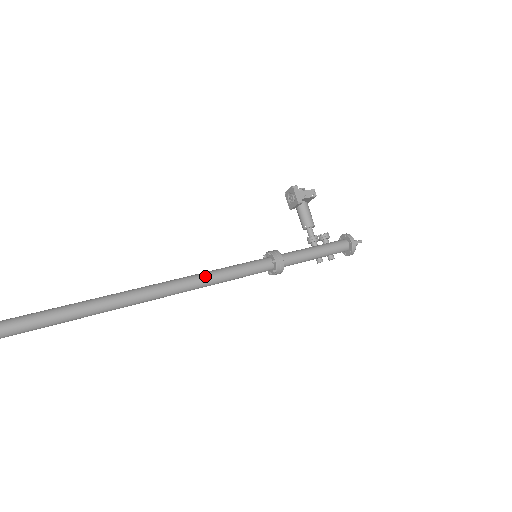
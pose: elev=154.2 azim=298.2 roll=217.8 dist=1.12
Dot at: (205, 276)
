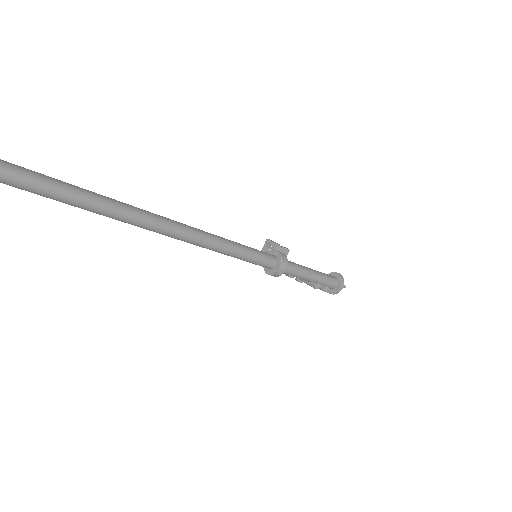
Dot at: (215, 235)
